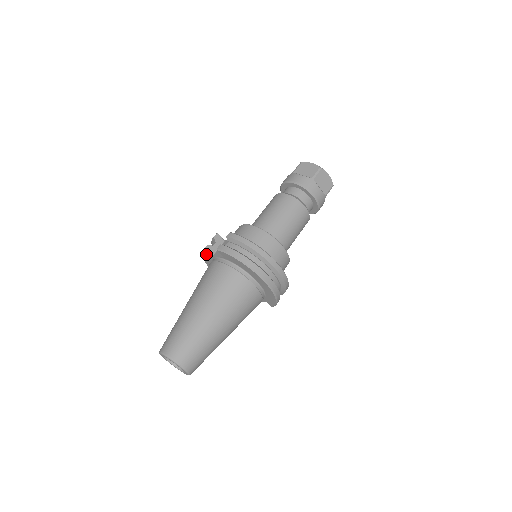
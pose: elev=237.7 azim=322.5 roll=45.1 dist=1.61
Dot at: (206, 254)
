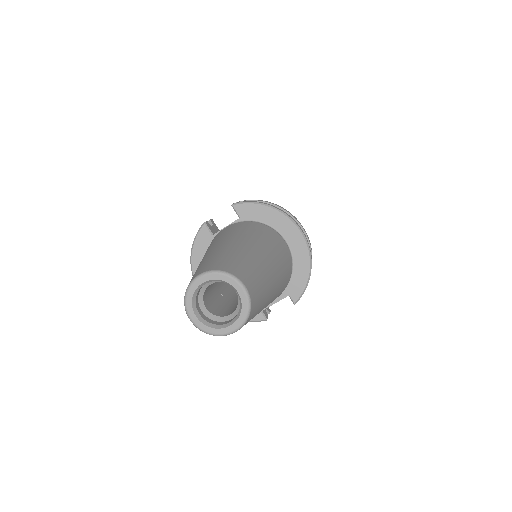
Dot at: (203, 234)
